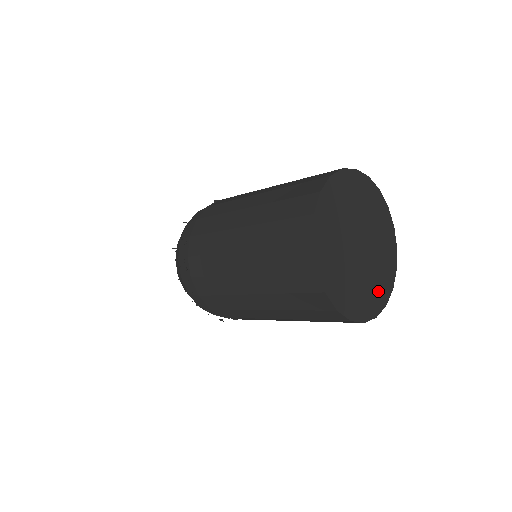
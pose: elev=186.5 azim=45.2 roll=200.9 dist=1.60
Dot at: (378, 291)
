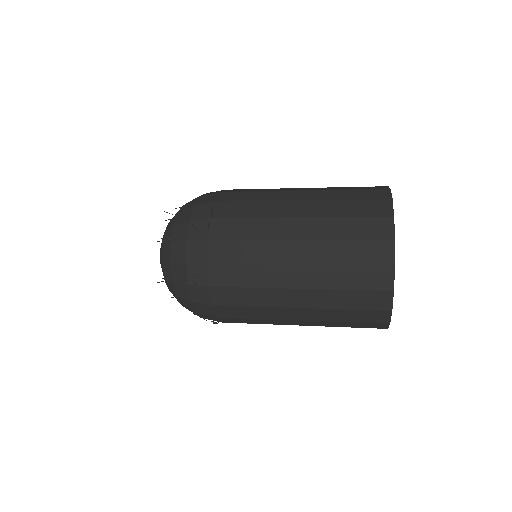
Dot at: occluded
